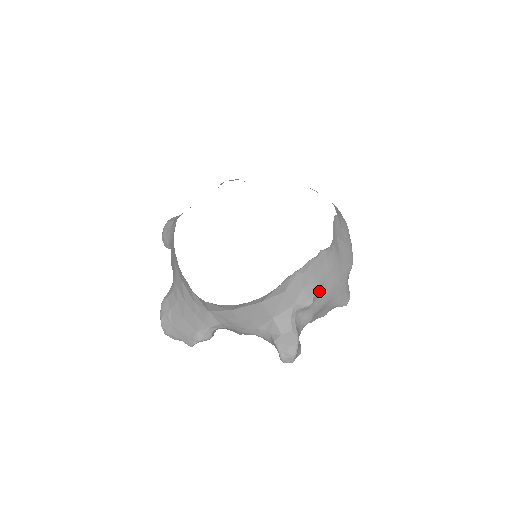
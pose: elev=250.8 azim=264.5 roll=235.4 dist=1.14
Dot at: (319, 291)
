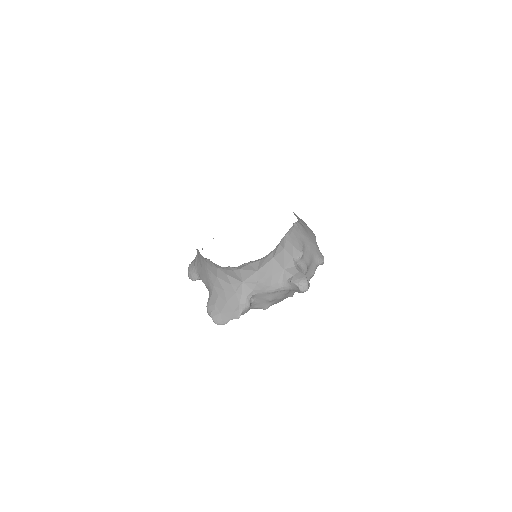
Dot at: (303, 248)
